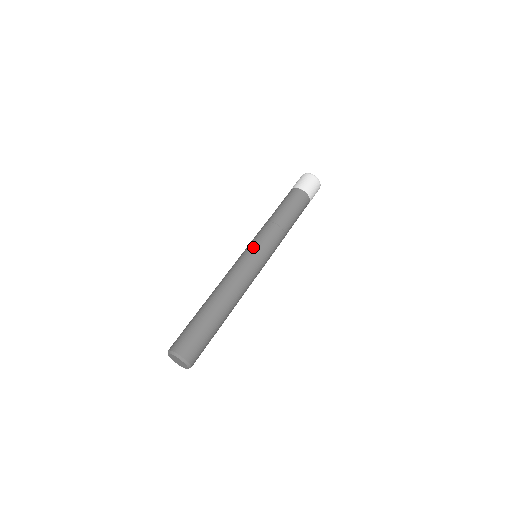
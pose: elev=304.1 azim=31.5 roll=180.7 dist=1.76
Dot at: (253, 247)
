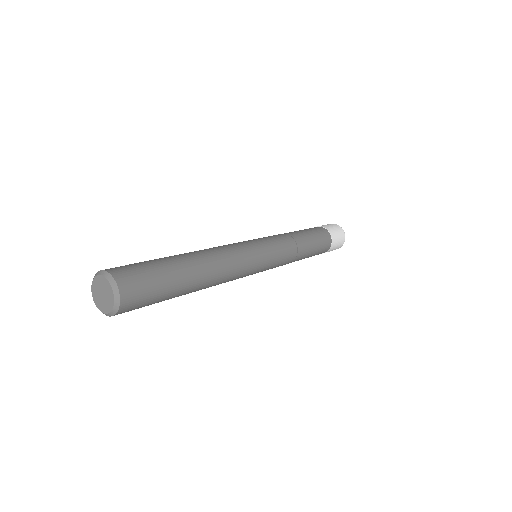
Dot at: occluded
